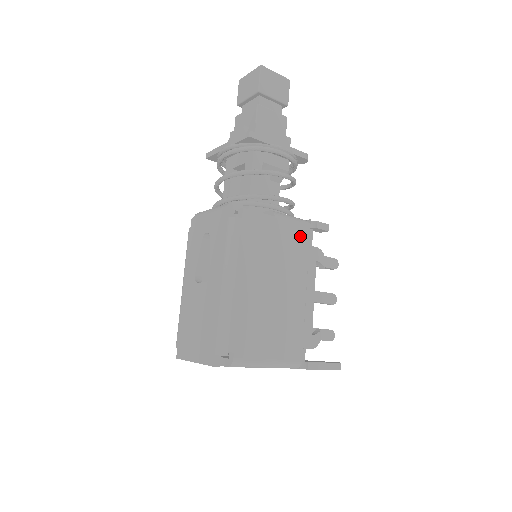
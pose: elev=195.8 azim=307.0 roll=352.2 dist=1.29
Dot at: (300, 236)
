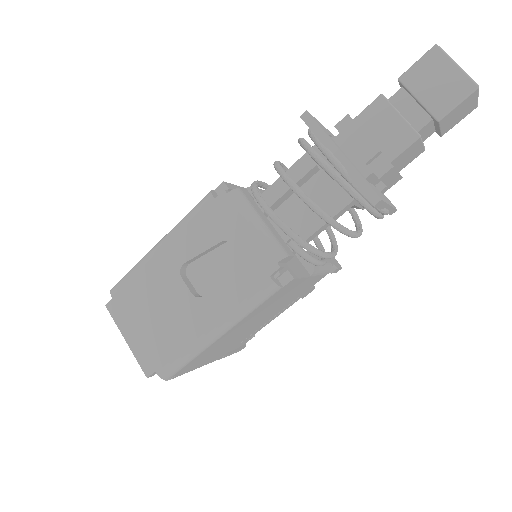
Dot at: (312, 283)
